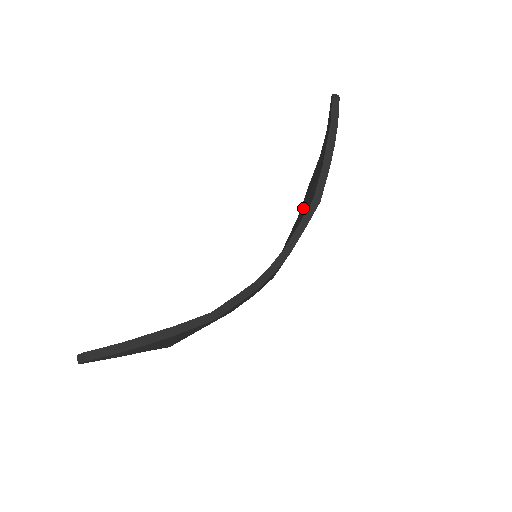
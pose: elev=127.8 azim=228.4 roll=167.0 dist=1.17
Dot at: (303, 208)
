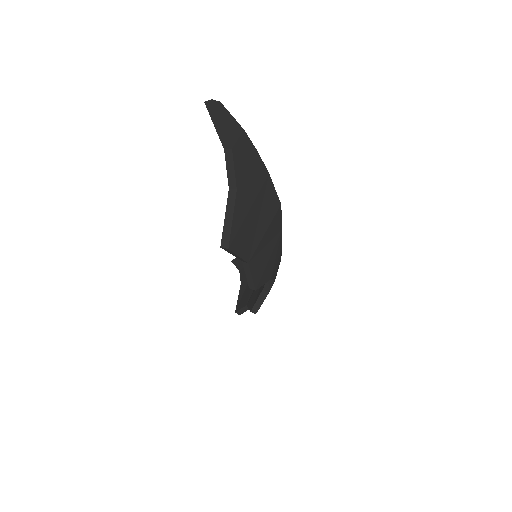
Dot at: (252, 291)
